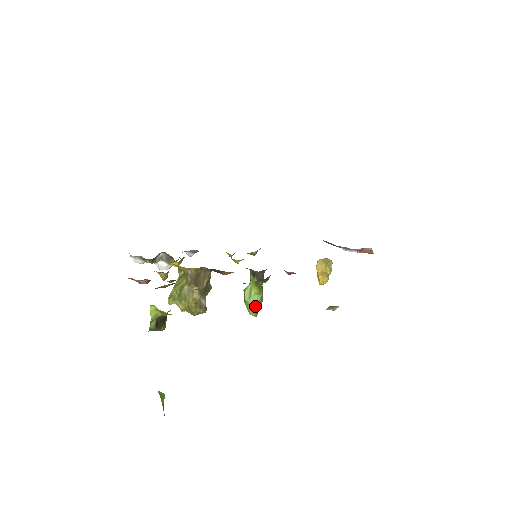
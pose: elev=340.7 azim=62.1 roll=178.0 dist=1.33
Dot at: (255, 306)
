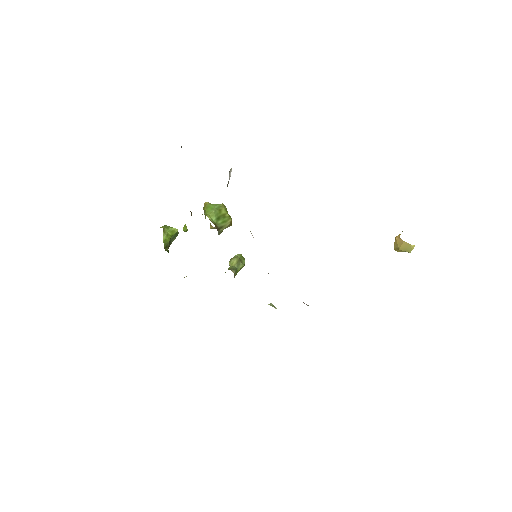
Dot at: occluded
